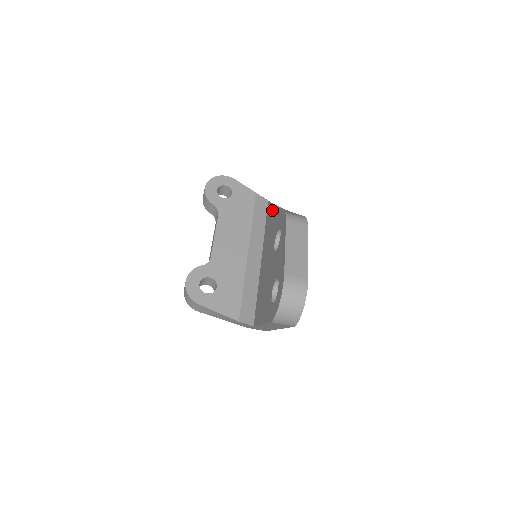
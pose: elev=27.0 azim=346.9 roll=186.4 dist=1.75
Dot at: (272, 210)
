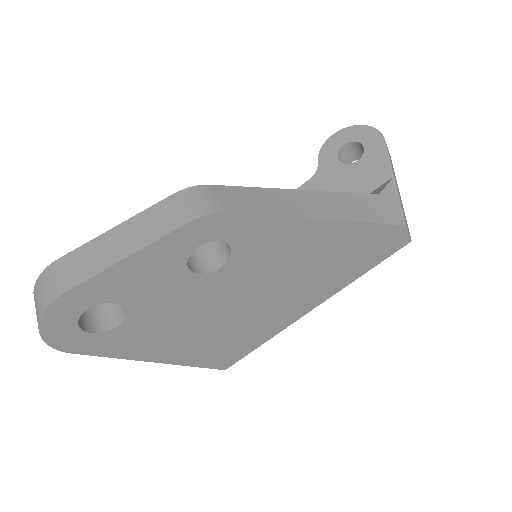
Dot at: occluded
